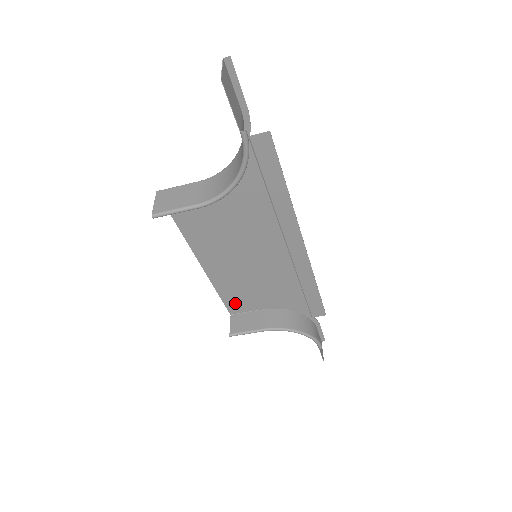
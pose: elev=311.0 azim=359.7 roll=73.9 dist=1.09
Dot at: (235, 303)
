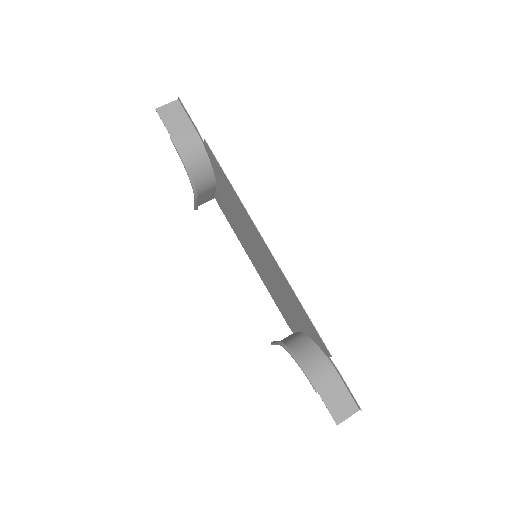
Dot at: (286, 317)
